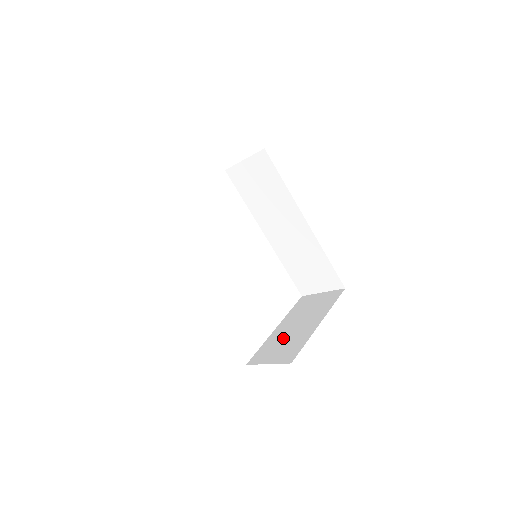
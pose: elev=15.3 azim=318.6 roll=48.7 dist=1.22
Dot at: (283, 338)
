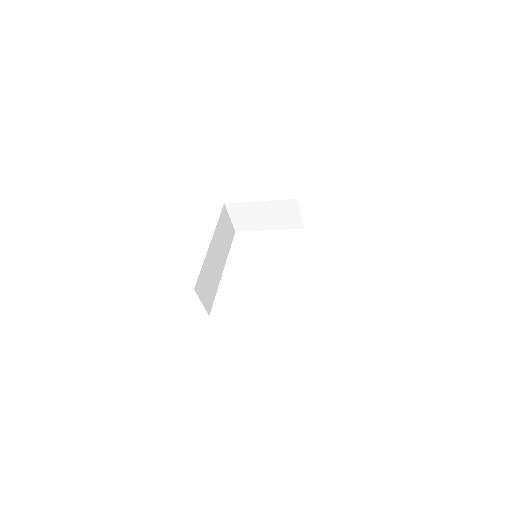
Dot at: occluded
